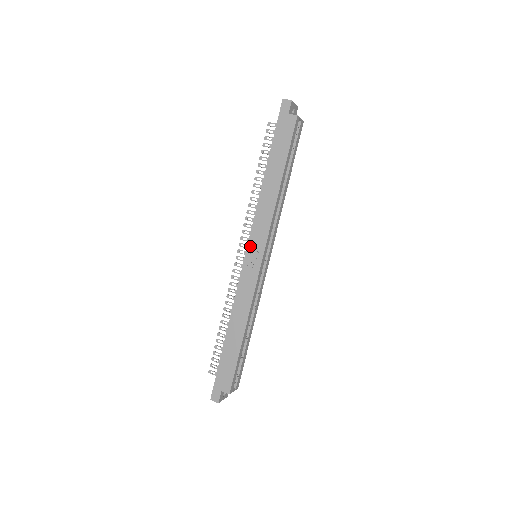
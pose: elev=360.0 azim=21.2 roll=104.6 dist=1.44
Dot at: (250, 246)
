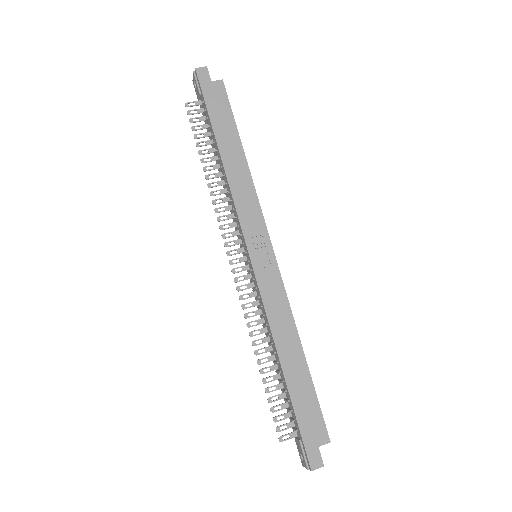
Dot at: (250, 243)
